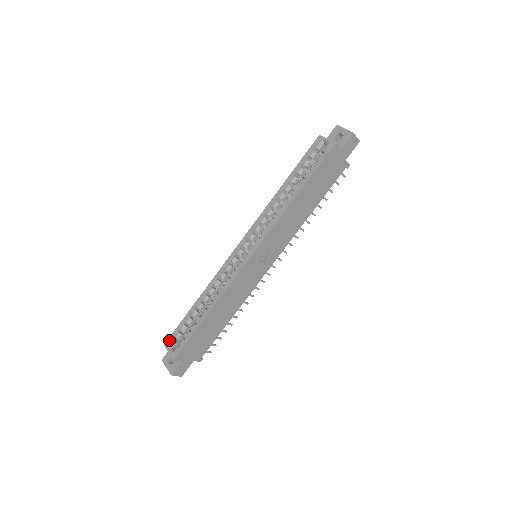
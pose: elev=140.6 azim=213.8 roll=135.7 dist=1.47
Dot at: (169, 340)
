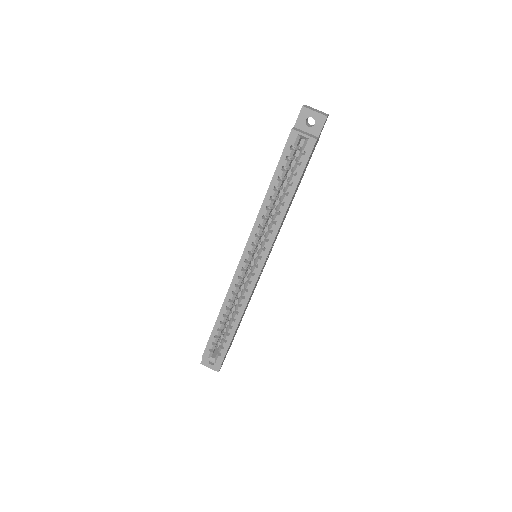
Dot at: (206, 353)
